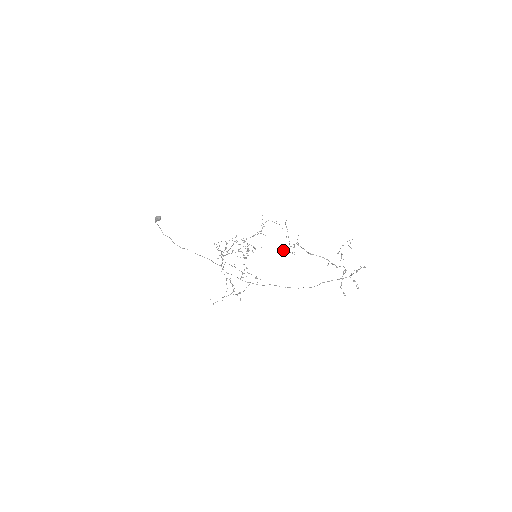
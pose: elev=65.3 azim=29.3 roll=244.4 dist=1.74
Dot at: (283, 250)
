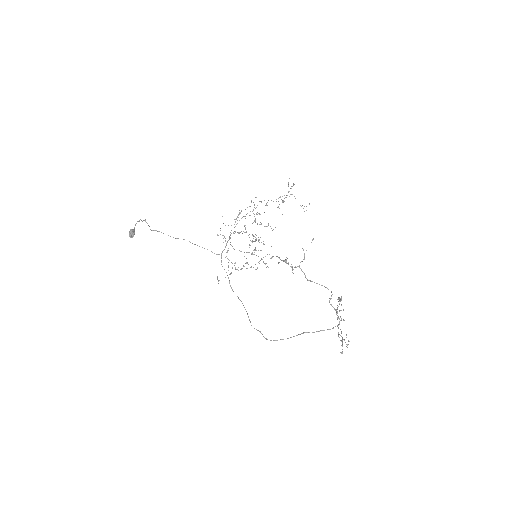
Dot at: occluded
